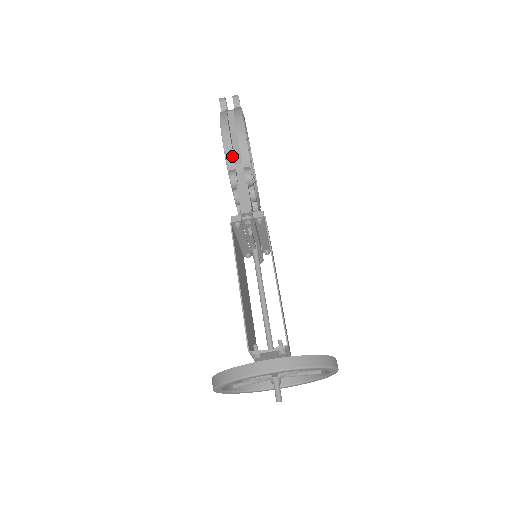
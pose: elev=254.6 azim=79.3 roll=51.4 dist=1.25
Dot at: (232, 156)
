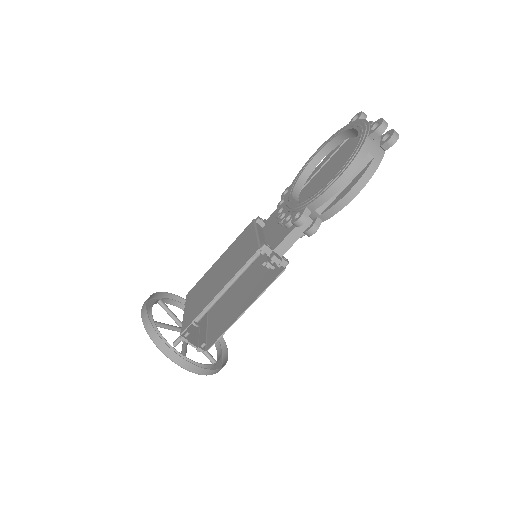
Dot at: (320, 204)
